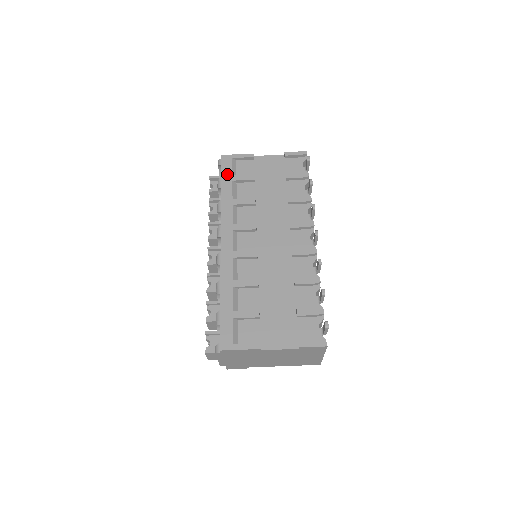
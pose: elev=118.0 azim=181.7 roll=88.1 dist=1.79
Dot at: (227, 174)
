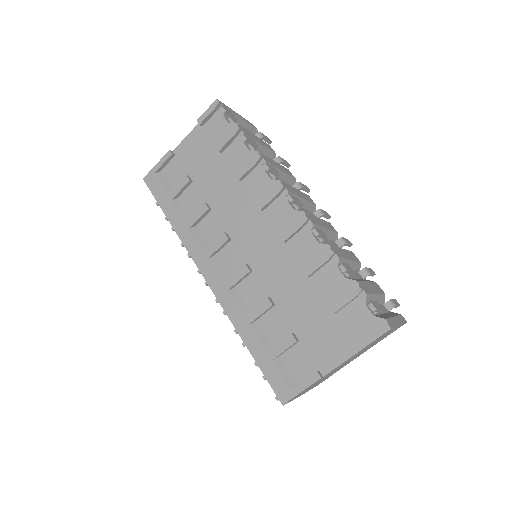
Dot at: (161, 197)
